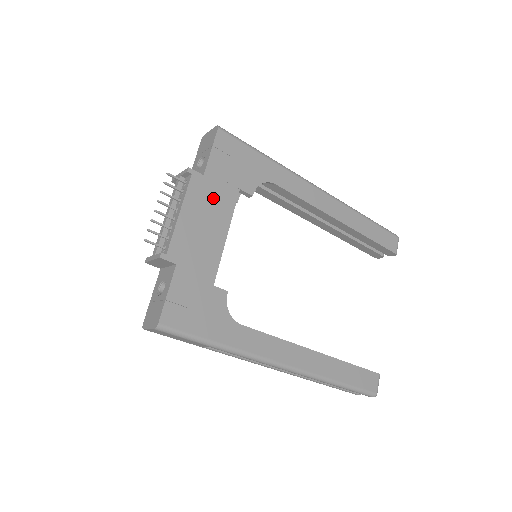
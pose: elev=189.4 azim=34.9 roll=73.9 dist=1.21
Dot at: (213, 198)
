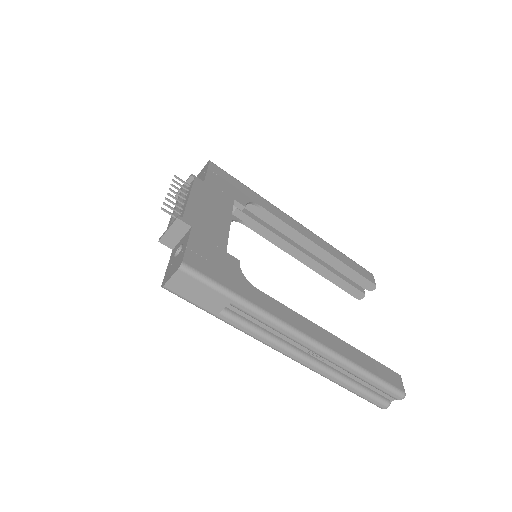
Dot at: (214, 197)
